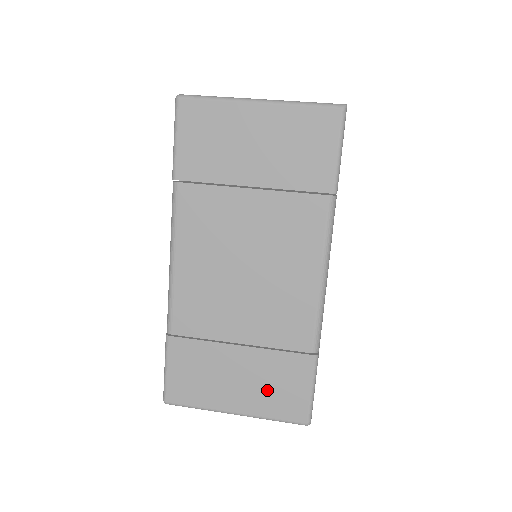
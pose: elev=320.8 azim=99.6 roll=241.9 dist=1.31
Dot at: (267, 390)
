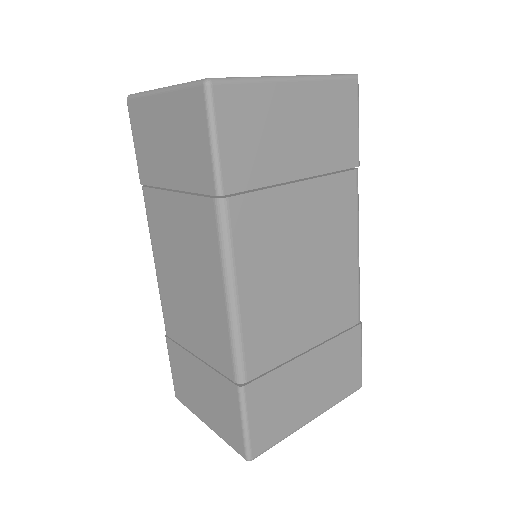
Dot at: (333, 379)
